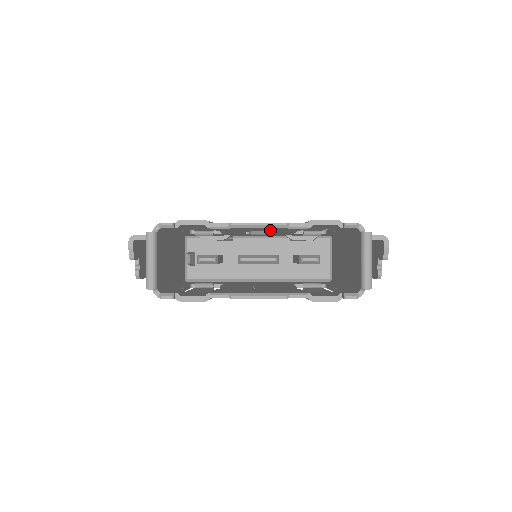
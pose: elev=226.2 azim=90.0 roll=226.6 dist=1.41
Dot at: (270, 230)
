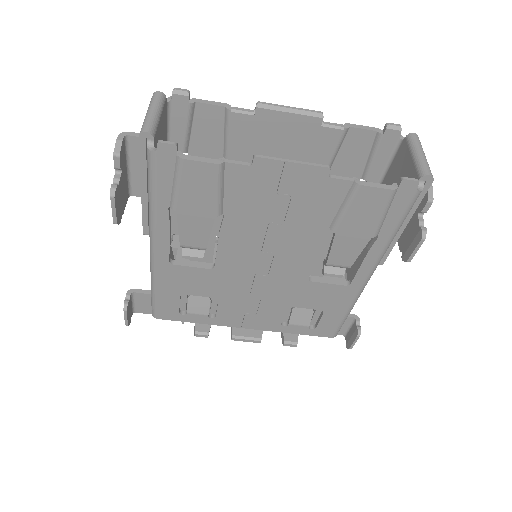
Dot at: (292, 159)
